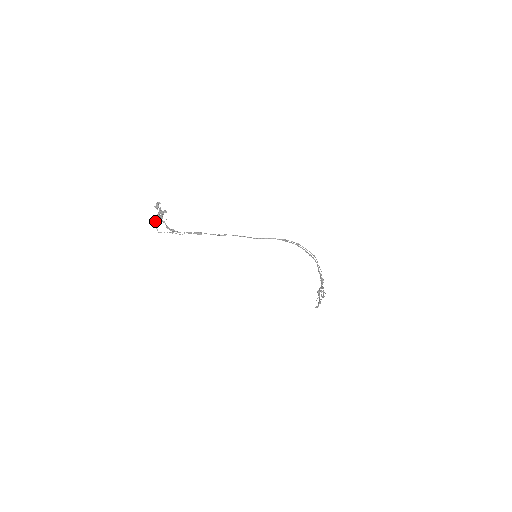
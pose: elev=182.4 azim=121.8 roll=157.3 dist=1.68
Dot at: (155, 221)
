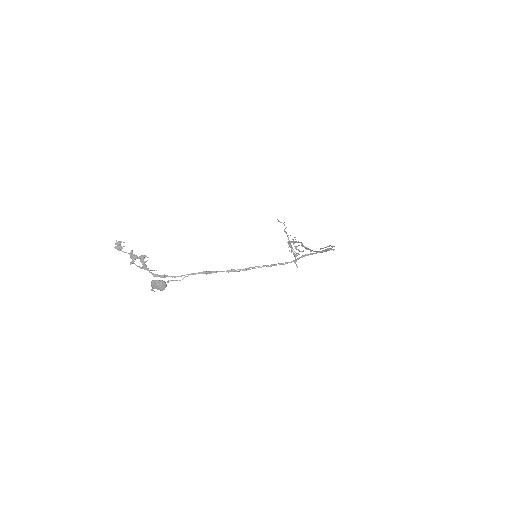
Dot at: (156, 288)
